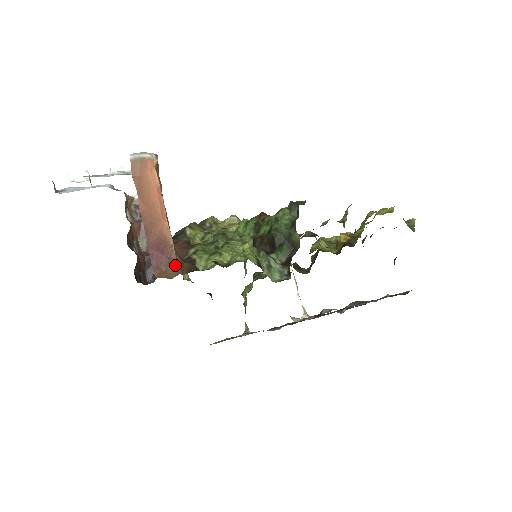
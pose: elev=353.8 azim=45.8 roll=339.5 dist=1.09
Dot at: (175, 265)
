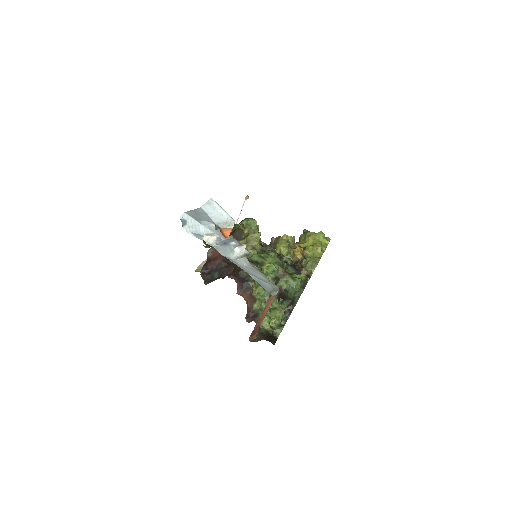
Dot at: occluded
